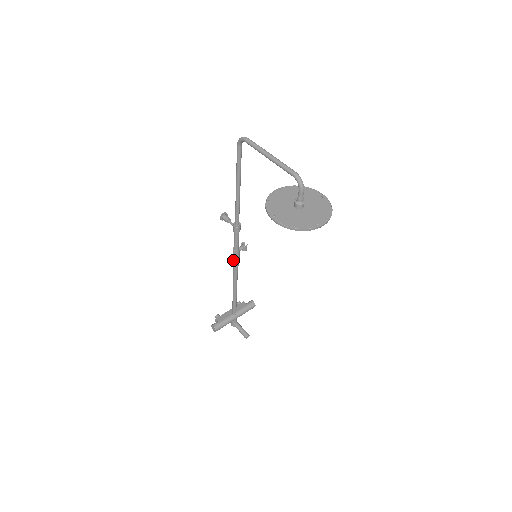
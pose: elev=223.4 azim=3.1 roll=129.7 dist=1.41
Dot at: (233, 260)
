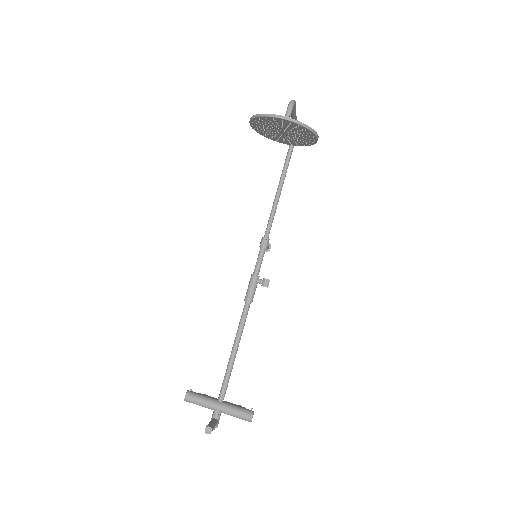
Dot at: (247, 291)
